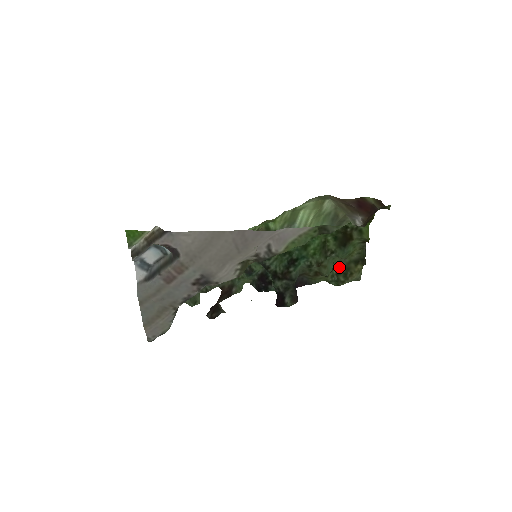
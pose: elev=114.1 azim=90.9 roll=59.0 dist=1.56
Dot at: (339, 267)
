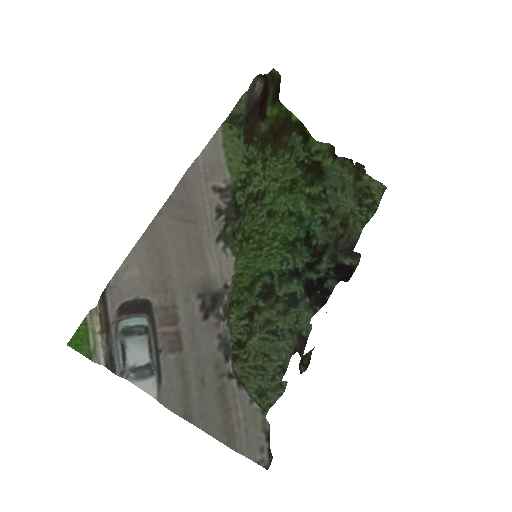
Dot at: (354, 201)
